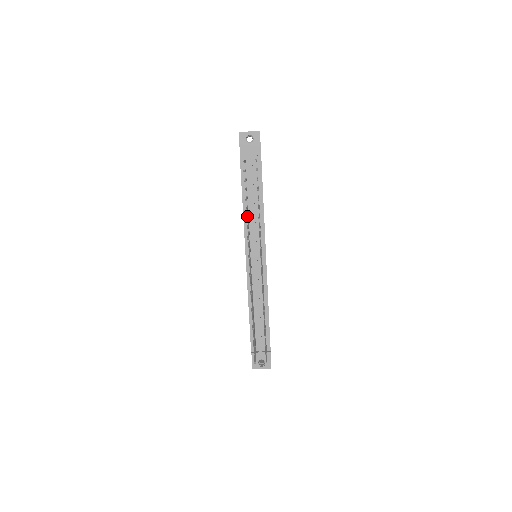
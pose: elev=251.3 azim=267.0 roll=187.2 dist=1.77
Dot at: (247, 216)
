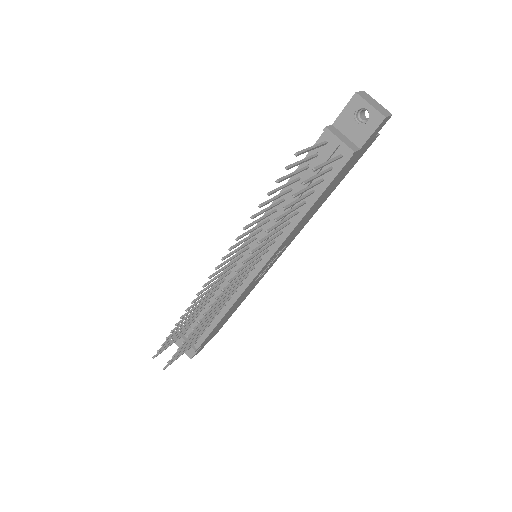
Dot at: (263, 216)
